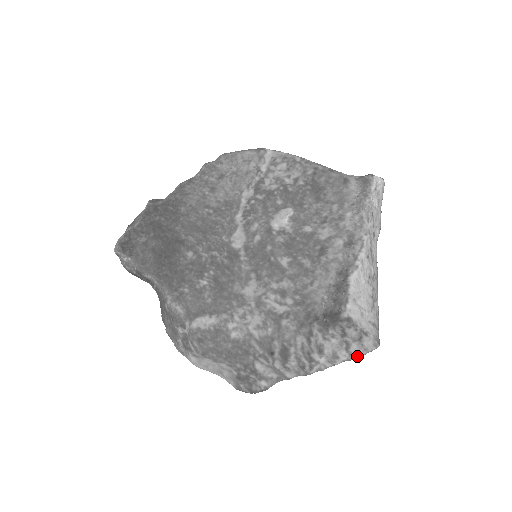
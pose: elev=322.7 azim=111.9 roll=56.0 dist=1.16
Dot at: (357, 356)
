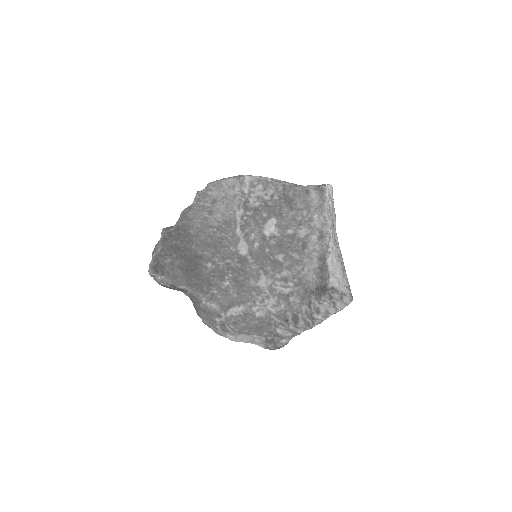
Dot at: (341, 309)
